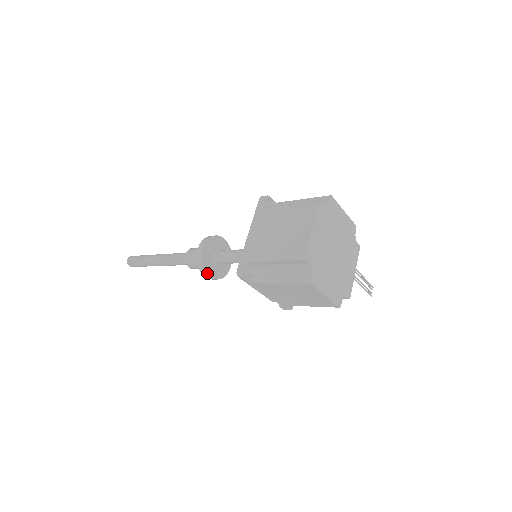
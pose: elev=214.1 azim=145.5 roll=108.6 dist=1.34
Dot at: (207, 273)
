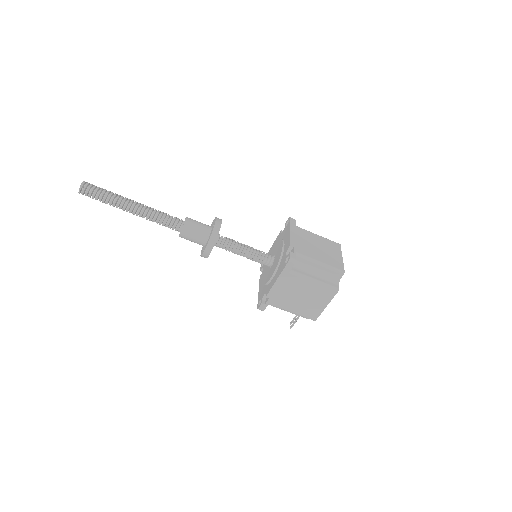
Dot at: (213, 246)
